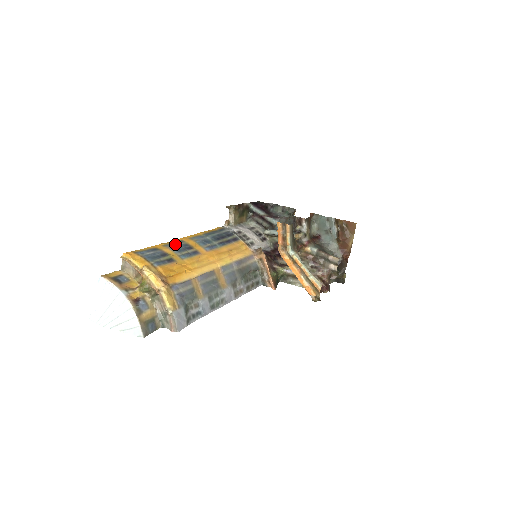
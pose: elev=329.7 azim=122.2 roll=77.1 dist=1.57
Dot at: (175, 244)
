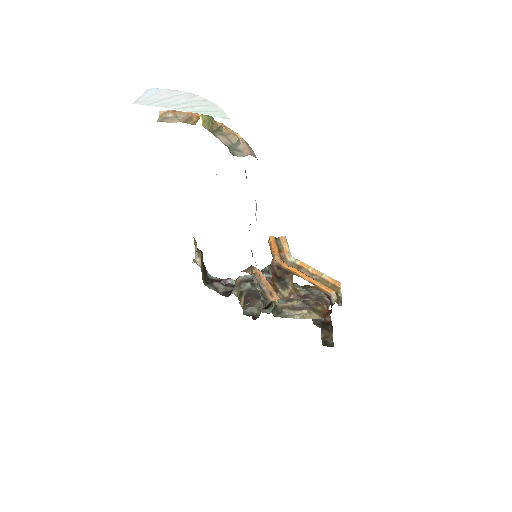
Dot at: occluded
